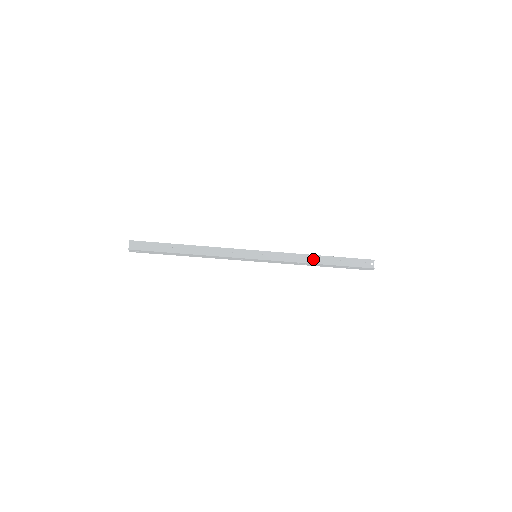
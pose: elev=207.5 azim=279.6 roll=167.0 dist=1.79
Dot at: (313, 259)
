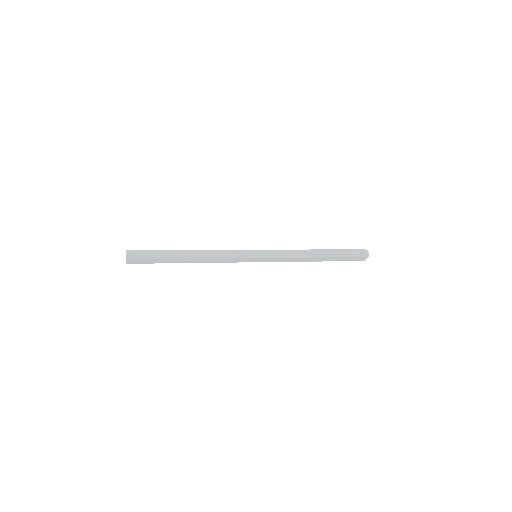
Dot at: (311, 259)
